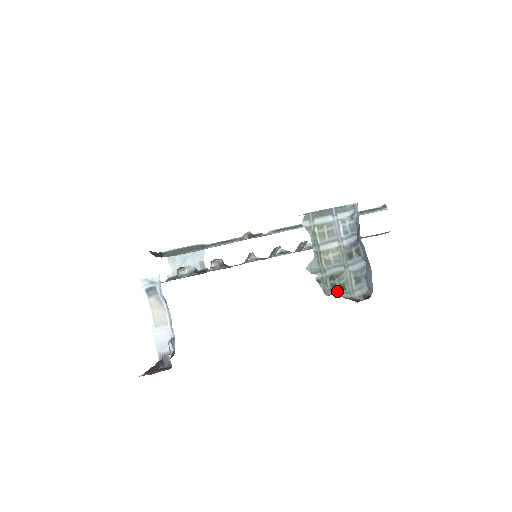
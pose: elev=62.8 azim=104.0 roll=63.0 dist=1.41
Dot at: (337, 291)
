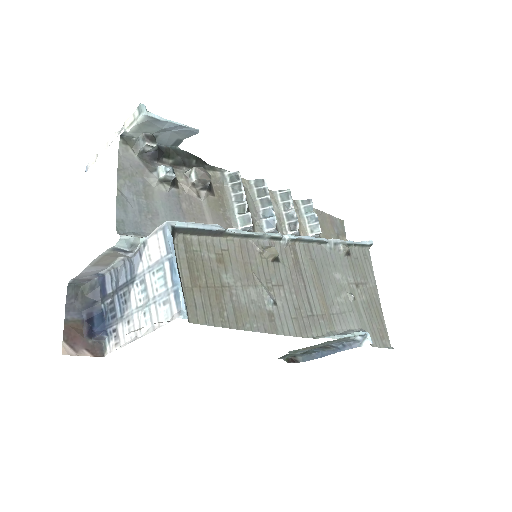
Dot at: (286, 356)
